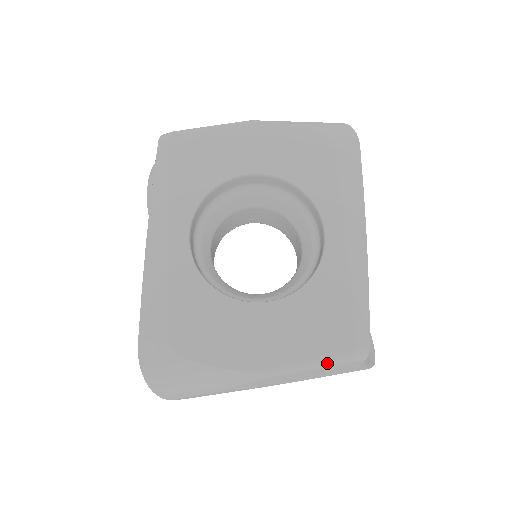
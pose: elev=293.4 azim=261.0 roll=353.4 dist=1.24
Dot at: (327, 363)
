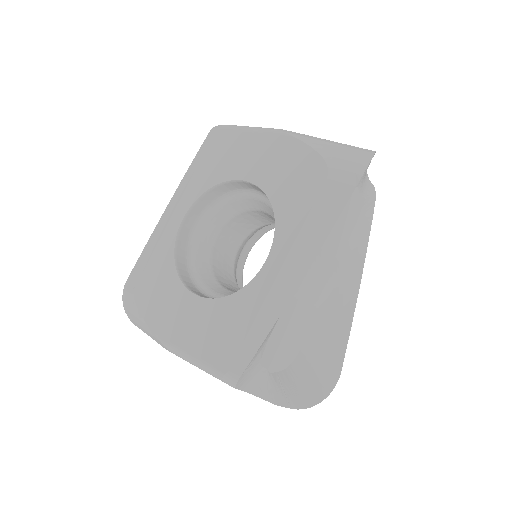
Dot at: (205, 369)
